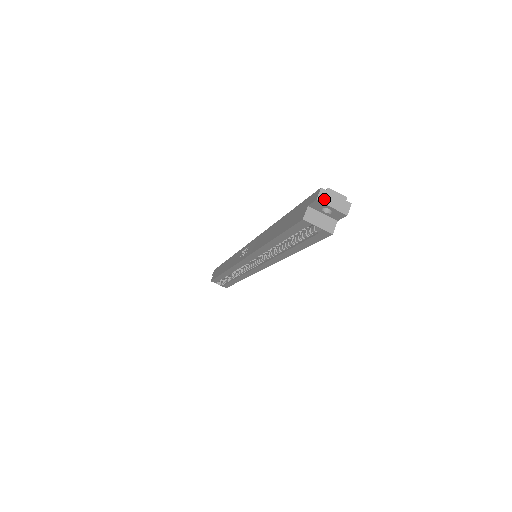
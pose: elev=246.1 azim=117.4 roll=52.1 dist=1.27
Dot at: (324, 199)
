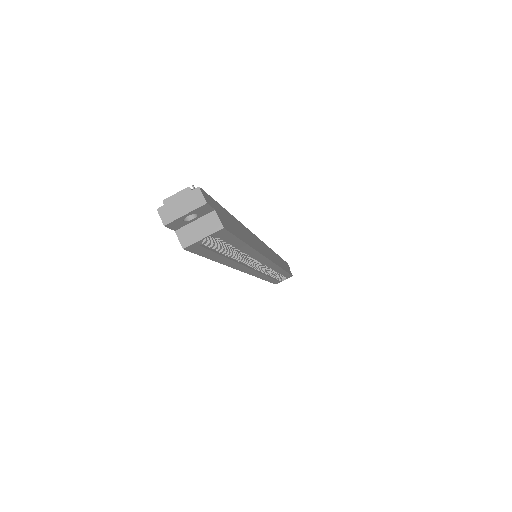
Dot at: (170, 216)
